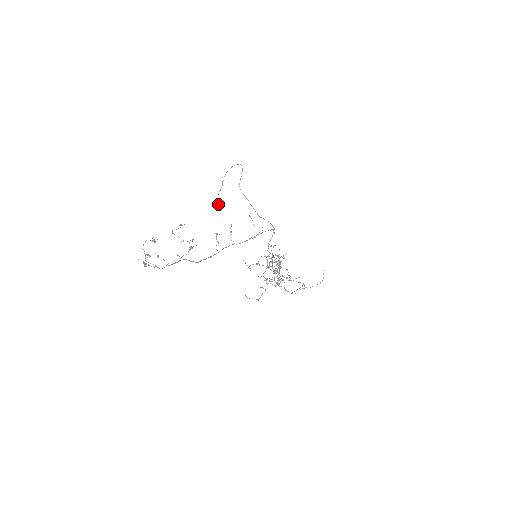
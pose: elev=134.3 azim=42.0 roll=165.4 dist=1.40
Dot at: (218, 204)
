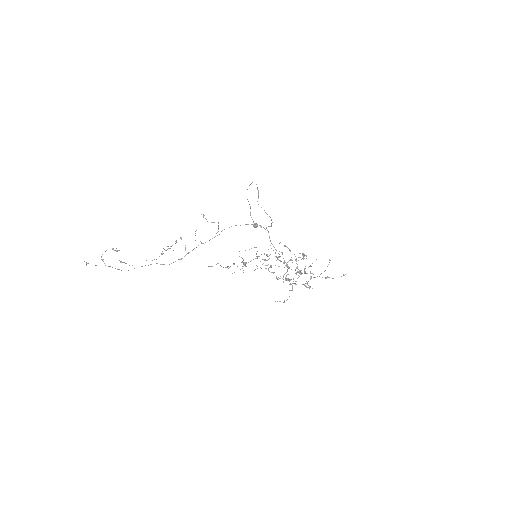
Dot at: occluded
